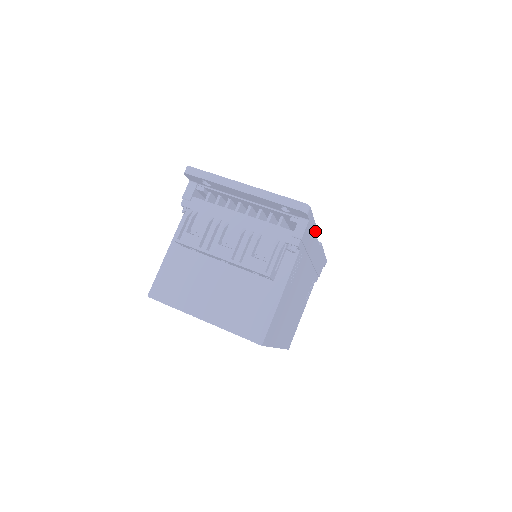
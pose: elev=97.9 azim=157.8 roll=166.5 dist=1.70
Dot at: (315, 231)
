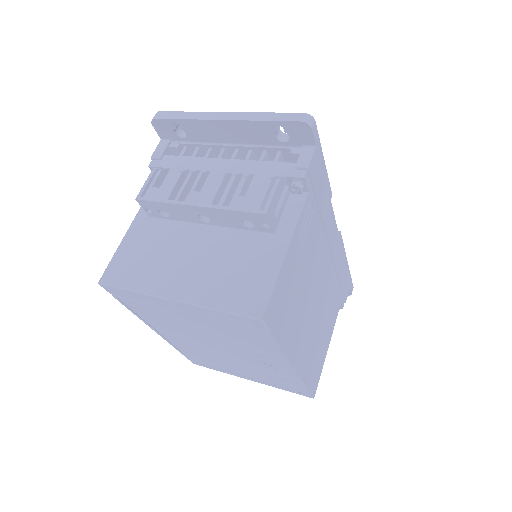
Dot at: (328, 190)
